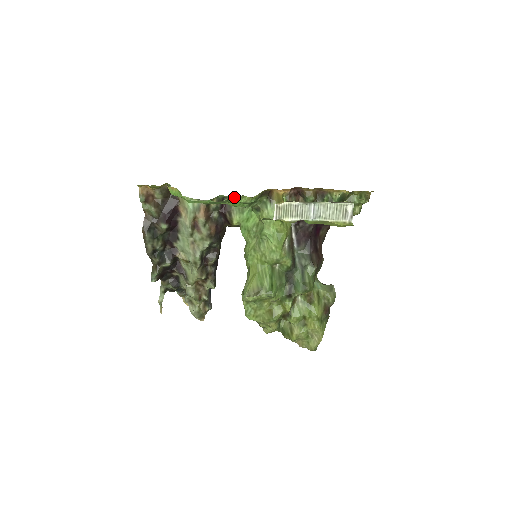
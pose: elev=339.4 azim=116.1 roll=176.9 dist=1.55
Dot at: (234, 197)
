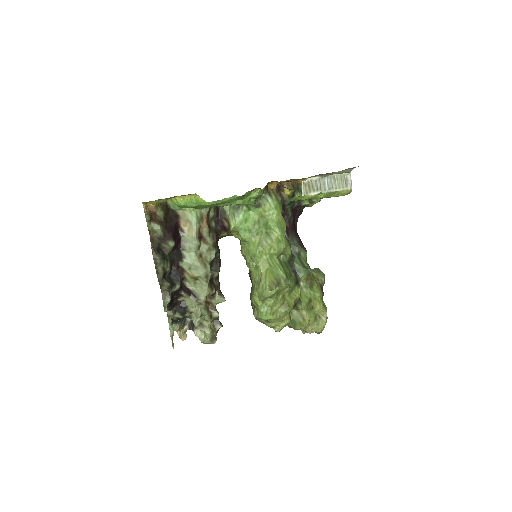
Dot at: (250, 191)
